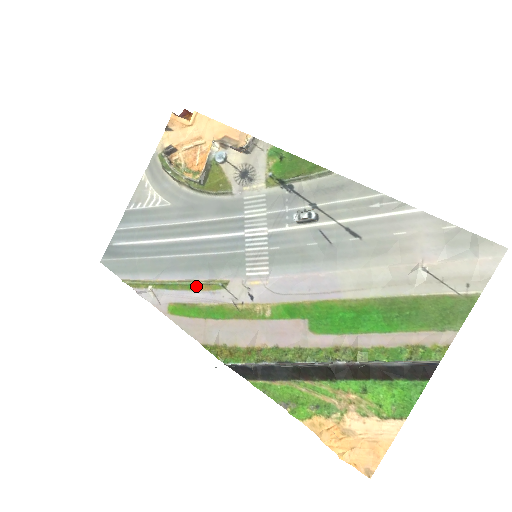
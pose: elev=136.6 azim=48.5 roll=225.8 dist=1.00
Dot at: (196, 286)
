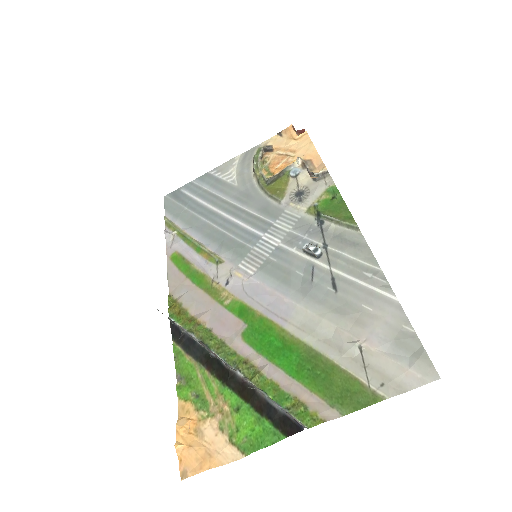
Dot at: (202, 251)
